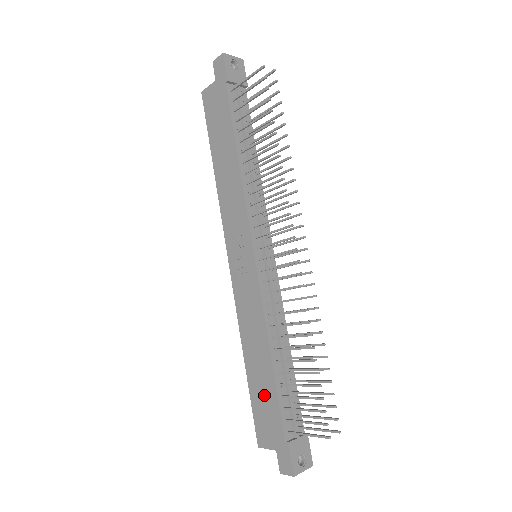
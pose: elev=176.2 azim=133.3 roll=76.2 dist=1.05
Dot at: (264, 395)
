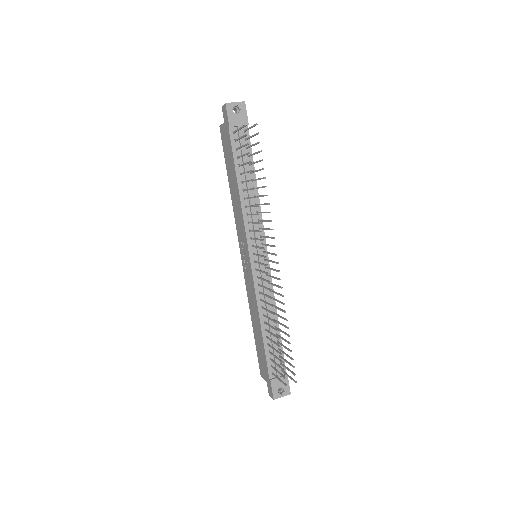
Dot at: (260, 348)
